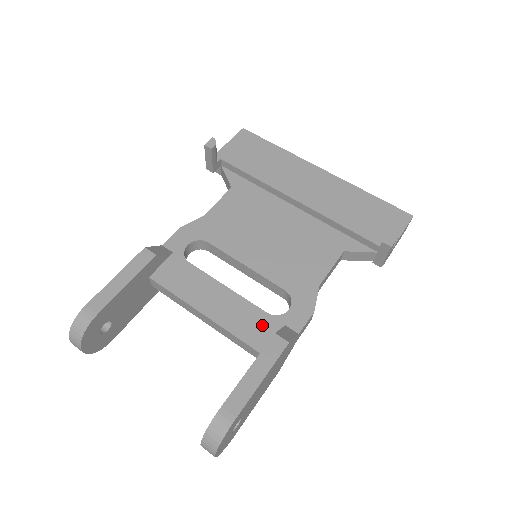
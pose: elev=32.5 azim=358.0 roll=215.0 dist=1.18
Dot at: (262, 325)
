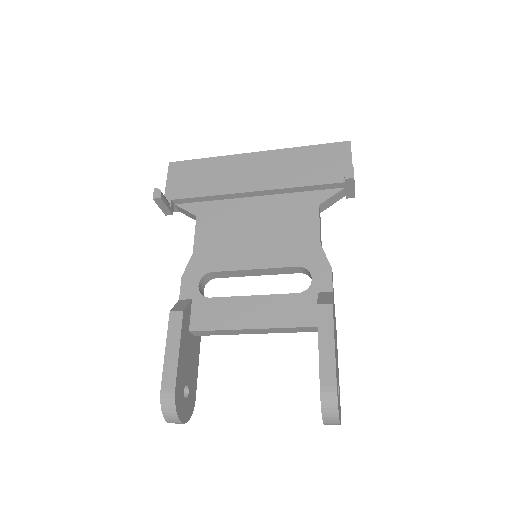
Dot at: (301, 305)
